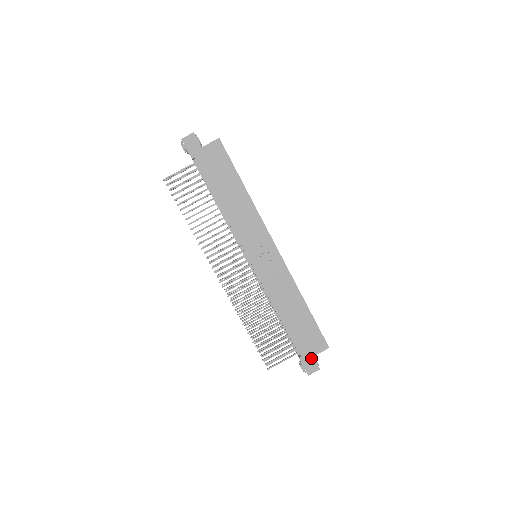
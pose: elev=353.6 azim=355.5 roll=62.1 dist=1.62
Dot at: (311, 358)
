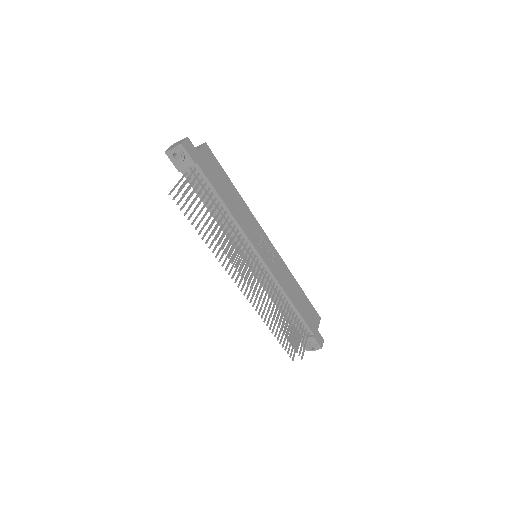
Dot at: (318, 332)
